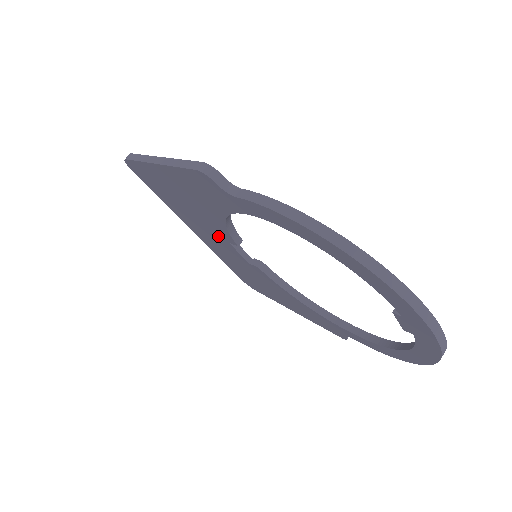
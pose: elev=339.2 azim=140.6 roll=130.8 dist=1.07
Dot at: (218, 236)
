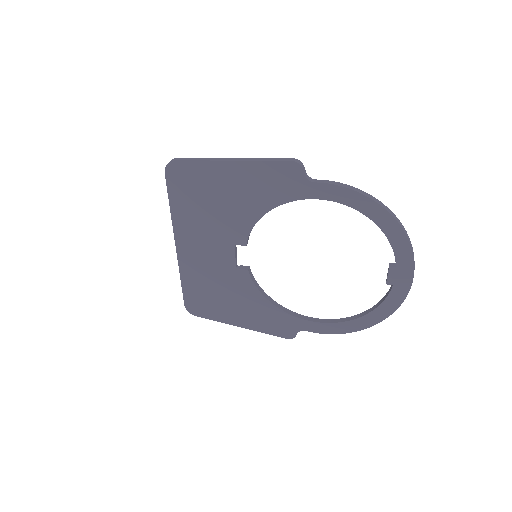
Dot at: (224, 240)
